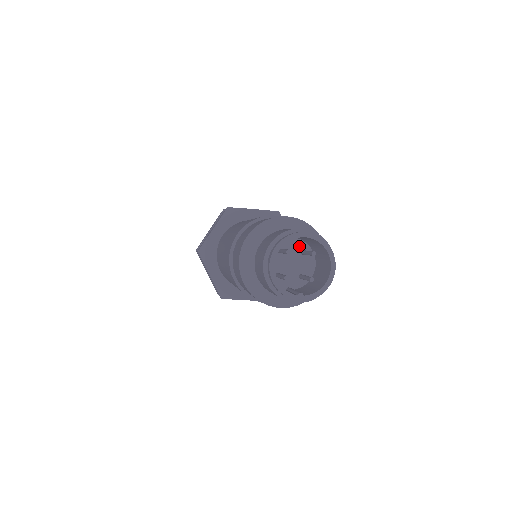
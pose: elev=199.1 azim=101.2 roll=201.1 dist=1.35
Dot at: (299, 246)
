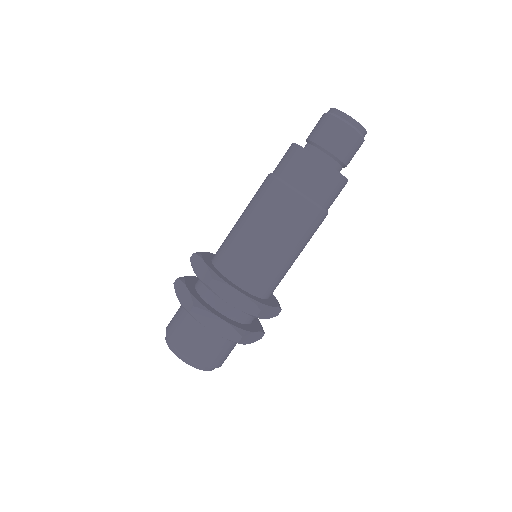
Dot at: occluded
